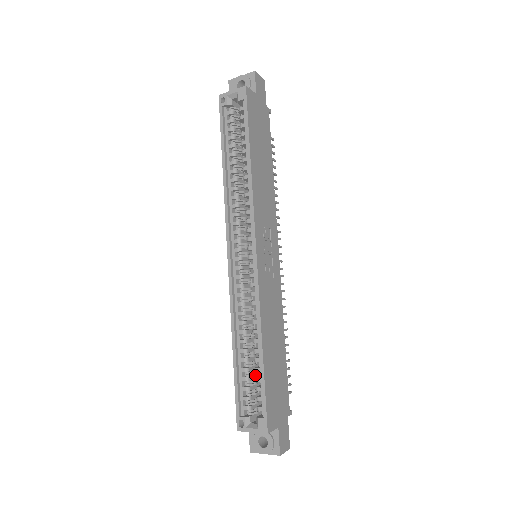
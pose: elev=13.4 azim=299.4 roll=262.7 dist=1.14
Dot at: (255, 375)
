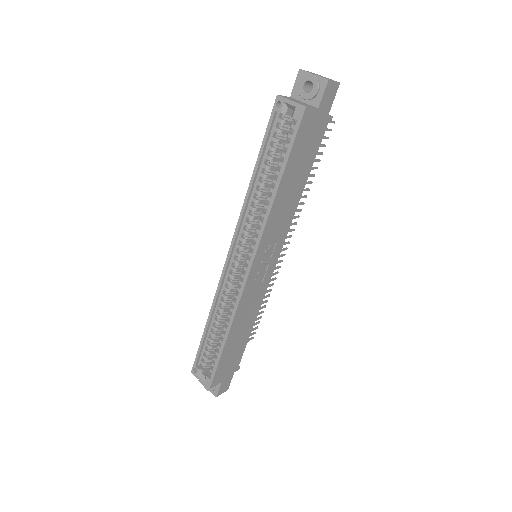
Dot at: occluded
